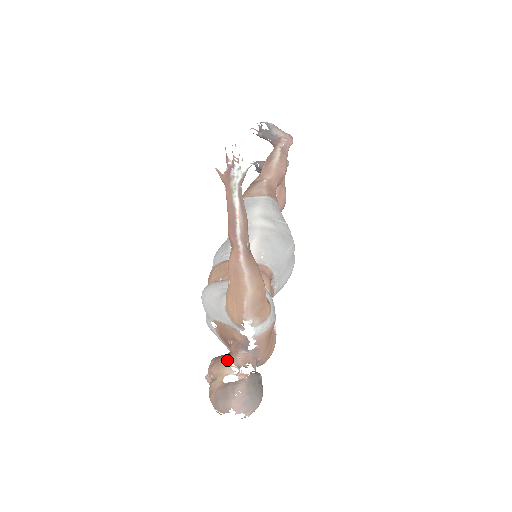
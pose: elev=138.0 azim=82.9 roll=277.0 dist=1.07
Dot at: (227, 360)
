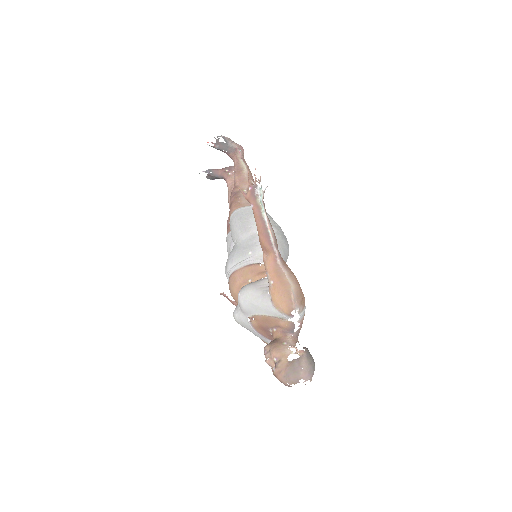
Dot at: (282, 344)
